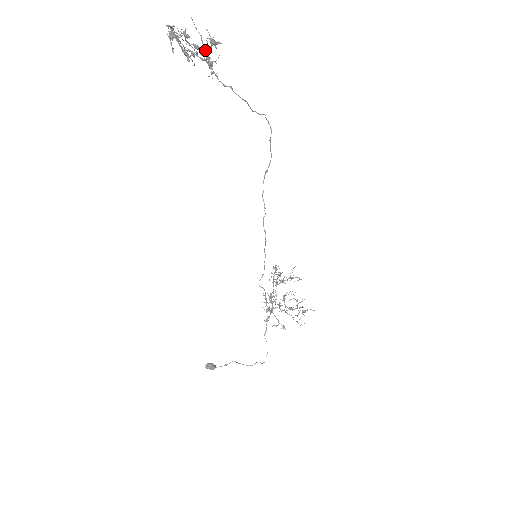
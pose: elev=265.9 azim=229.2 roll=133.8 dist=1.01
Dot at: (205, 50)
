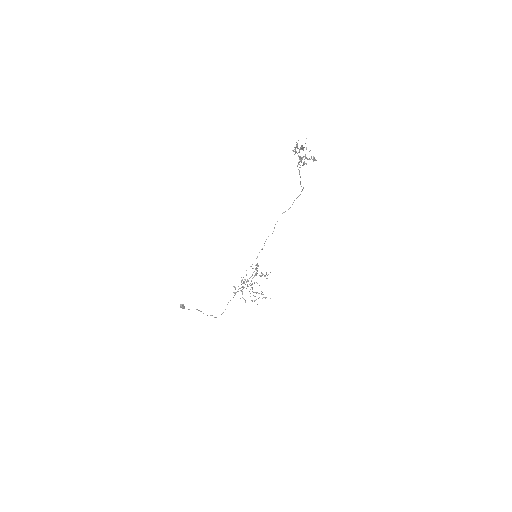
Dot at: (307, 158)
